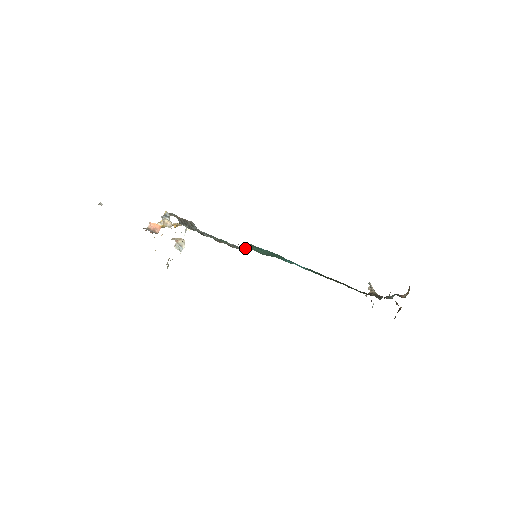
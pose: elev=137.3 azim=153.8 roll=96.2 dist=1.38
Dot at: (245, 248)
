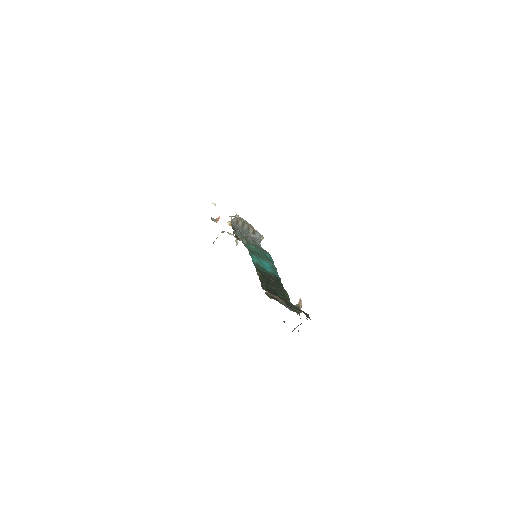
Dot at: (243, 241)
